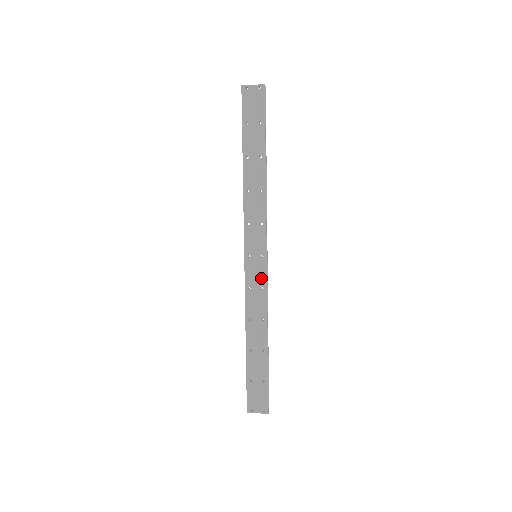
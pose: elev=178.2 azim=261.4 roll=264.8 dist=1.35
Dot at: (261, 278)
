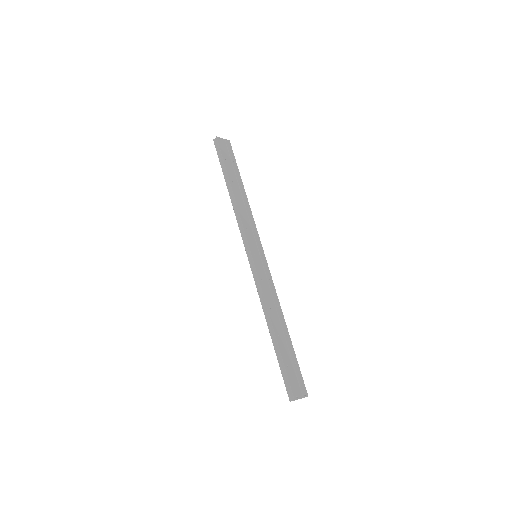
Dot at: (267, 272)
